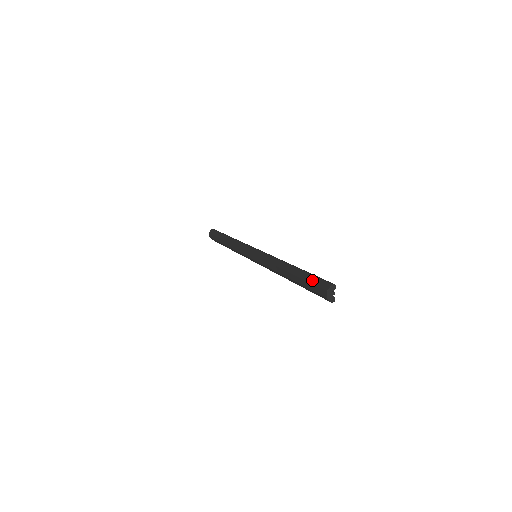
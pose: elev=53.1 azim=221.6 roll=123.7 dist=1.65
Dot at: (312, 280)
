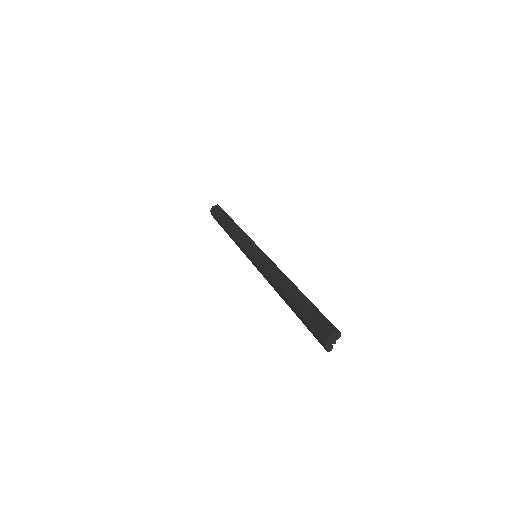
Dot at: (315, 315)
